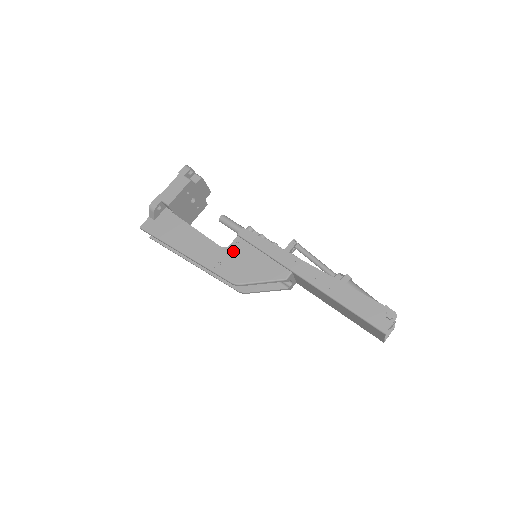
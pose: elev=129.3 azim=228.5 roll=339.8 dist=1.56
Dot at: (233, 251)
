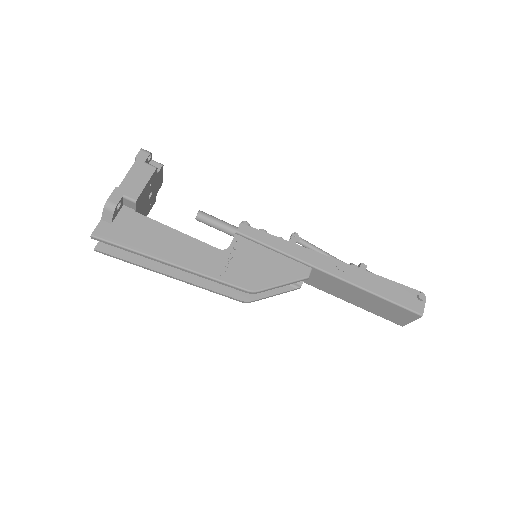
Dot at: (237, 253)
